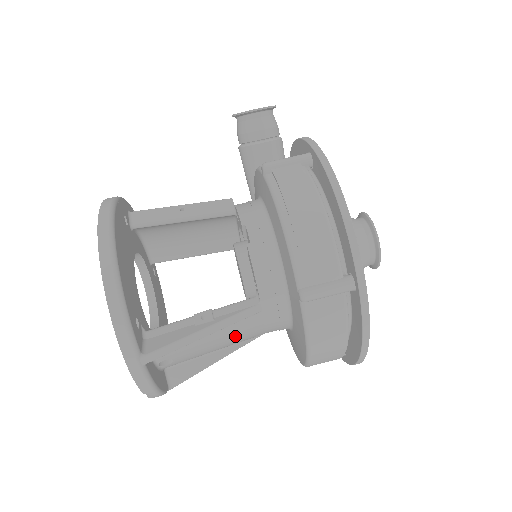
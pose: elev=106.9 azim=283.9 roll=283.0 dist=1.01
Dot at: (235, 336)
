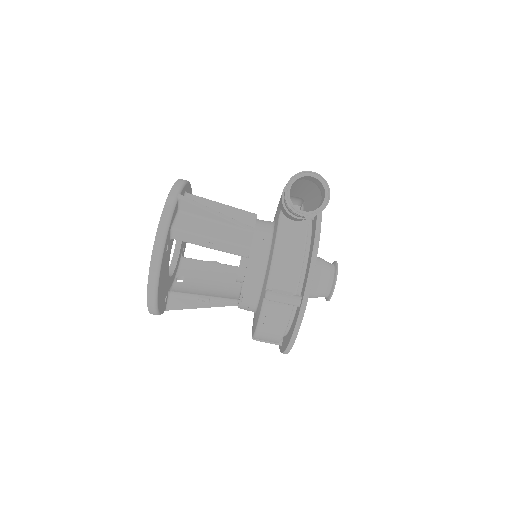
Dot at: occluded
